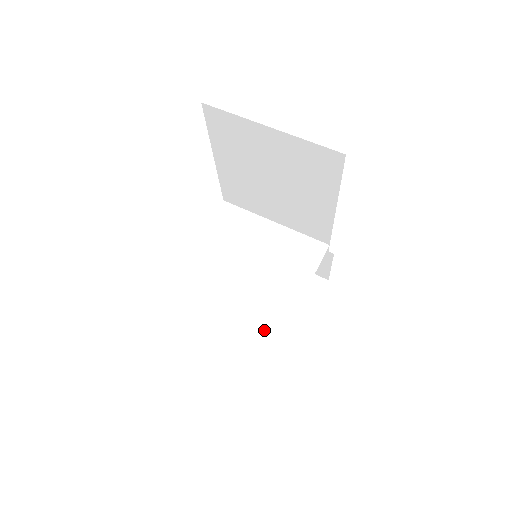
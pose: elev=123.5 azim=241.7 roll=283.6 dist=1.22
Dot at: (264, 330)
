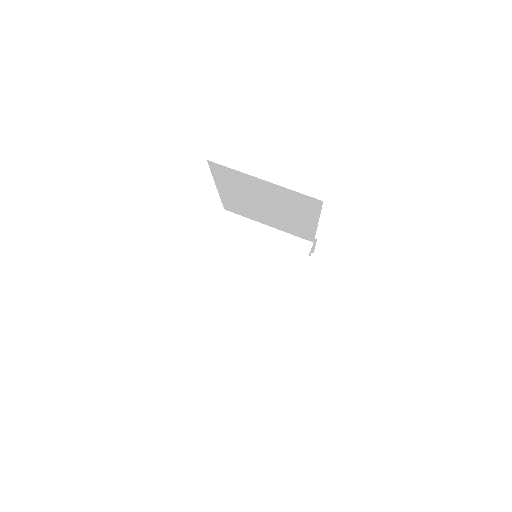
Dot at: occluded
